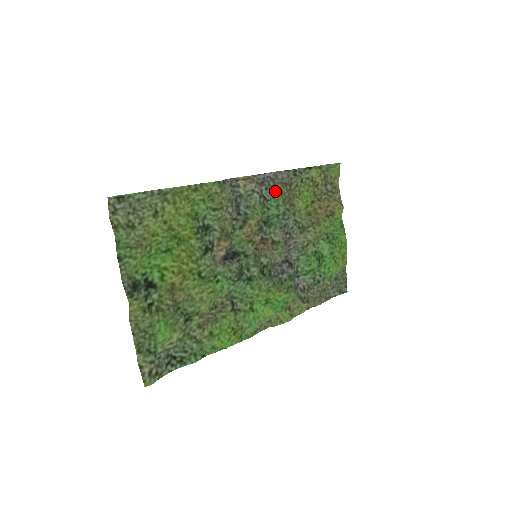
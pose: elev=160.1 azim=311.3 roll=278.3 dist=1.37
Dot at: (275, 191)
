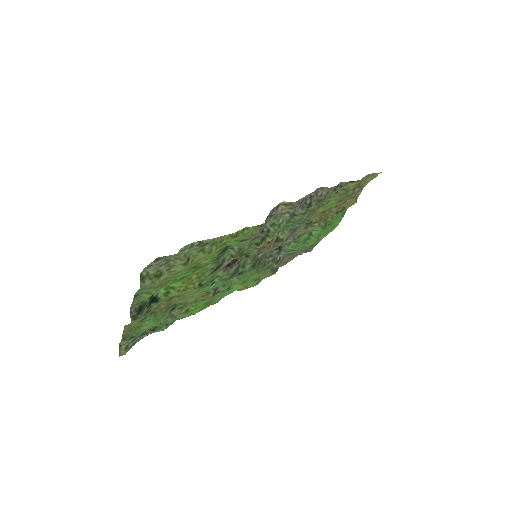
Dot at: (307, 209)
